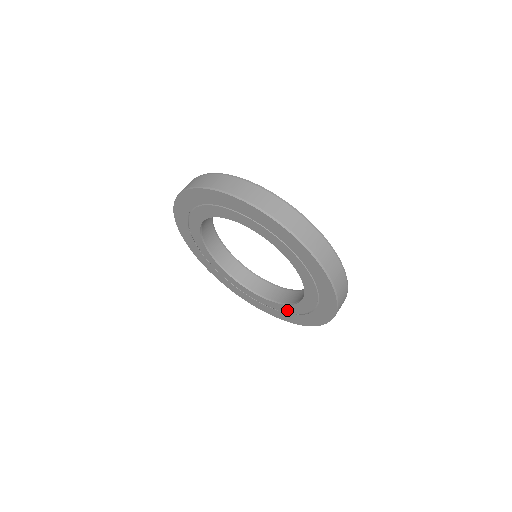
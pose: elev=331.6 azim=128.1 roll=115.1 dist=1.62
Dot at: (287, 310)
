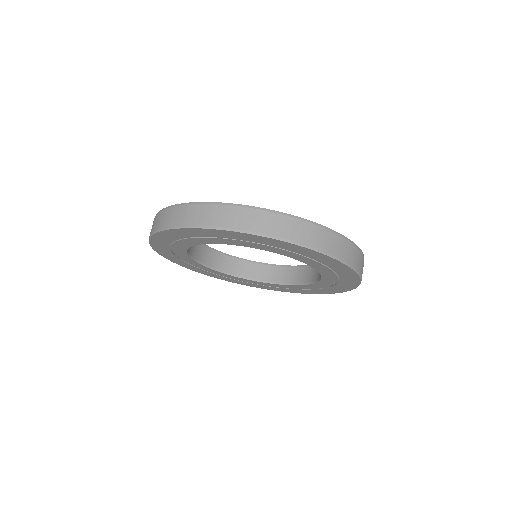
Dot at: (326, 270)
